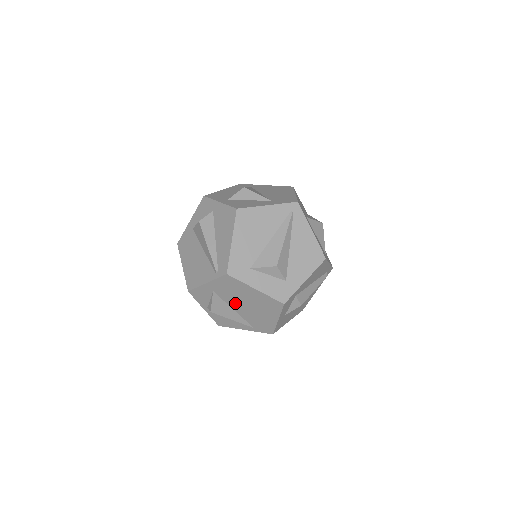
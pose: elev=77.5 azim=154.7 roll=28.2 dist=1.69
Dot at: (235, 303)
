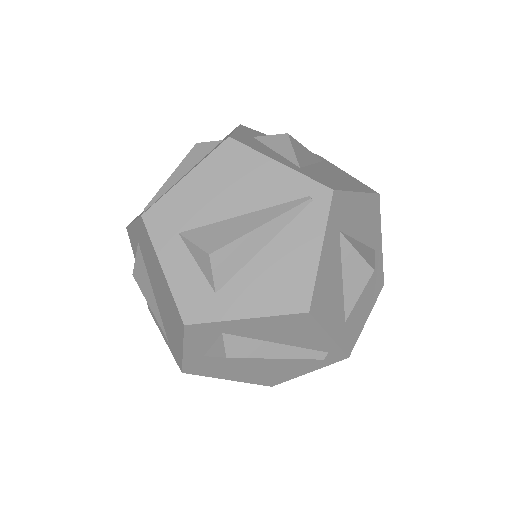
Dot at: (153, 281)
